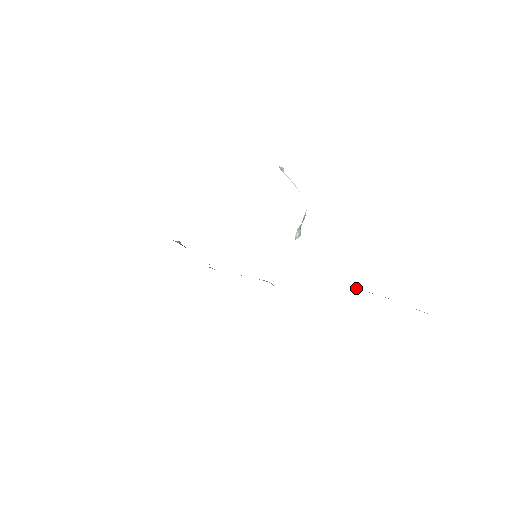
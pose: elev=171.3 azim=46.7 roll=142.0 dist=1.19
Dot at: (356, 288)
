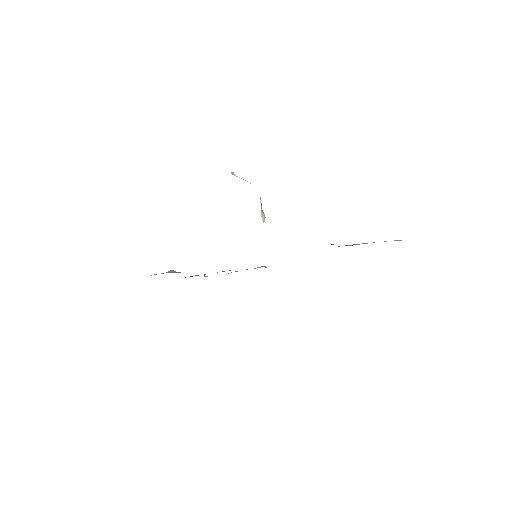
Dot at: occluded
